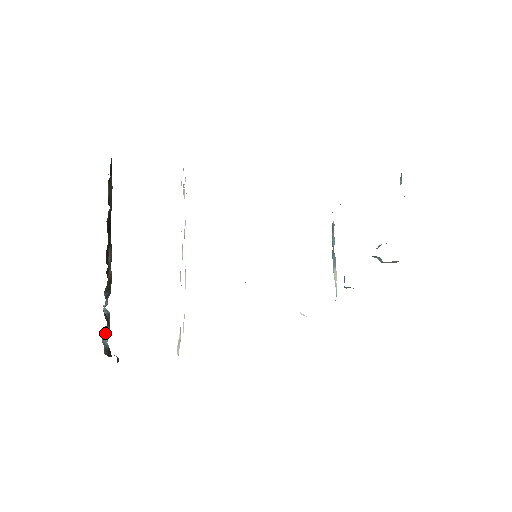
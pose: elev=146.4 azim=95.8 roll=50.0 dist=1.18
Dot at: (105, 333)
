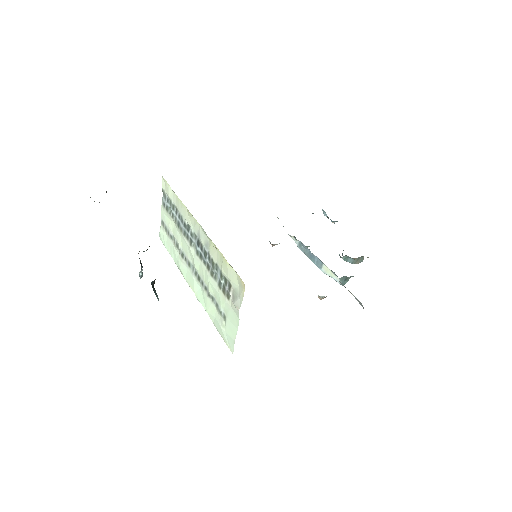
Dot at: (154, 292)
